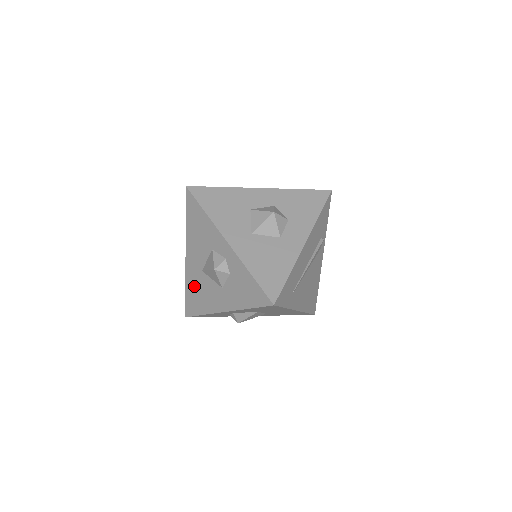
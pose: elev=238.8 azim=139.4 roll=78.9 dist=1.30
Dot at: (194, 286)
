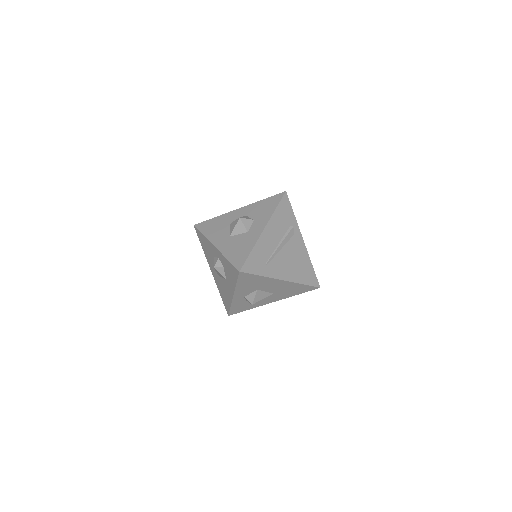
Dot at: (221, 289)
